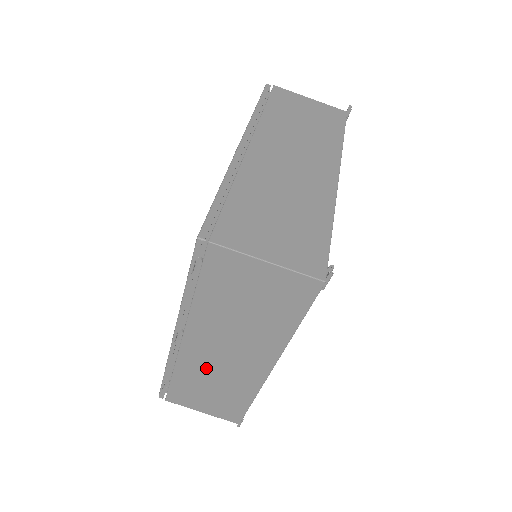
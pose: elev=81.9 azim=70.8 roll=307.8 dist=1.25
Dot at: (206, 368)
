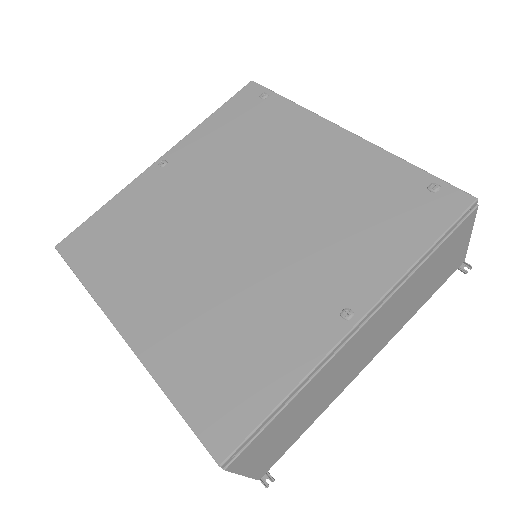
Dot at: occluded
